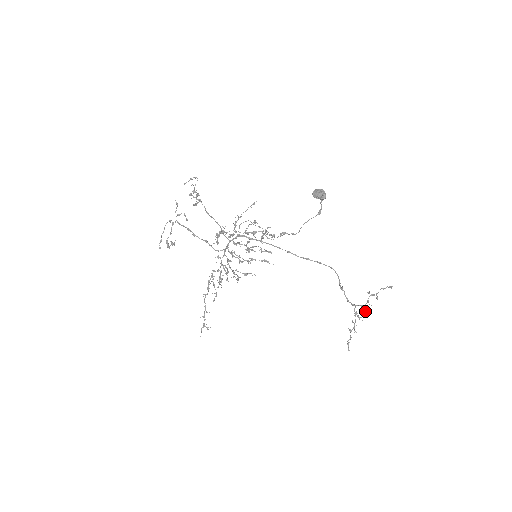
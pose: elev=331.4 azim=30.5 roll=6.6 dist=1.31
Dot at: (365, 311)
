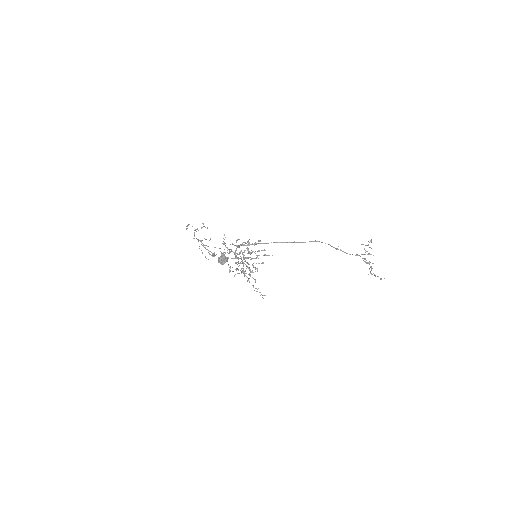
Dot at: occluded
